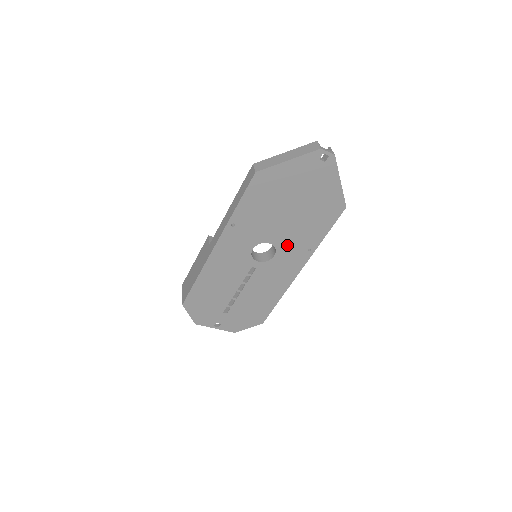
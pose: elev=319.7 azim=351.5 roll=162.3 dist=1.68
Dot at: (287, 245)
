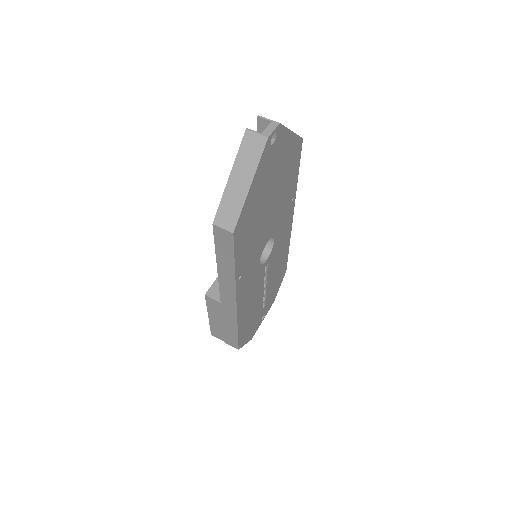
Dot at: (278, 222)
